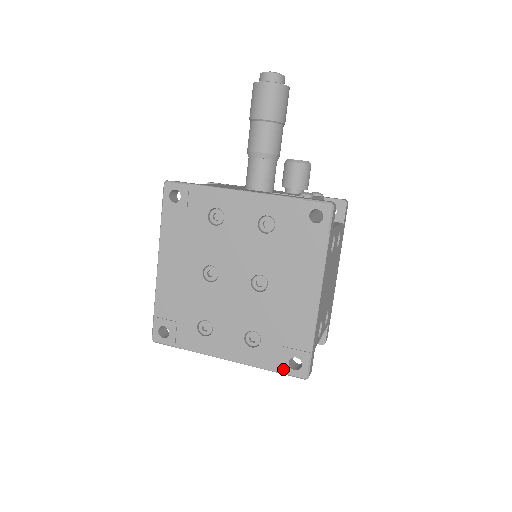
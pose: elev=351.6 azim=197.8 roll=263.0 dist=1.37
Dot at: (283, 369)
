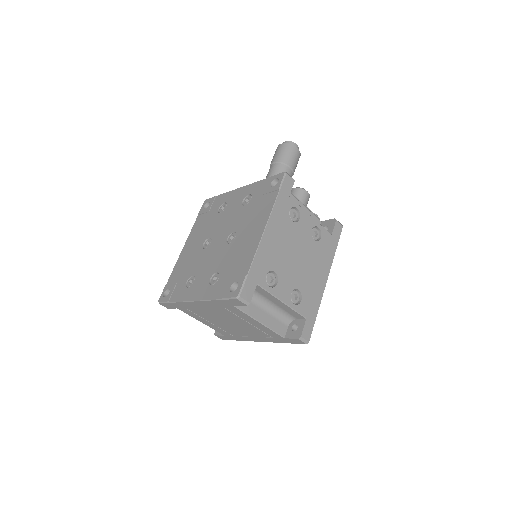
Dot at: (225, 294)
